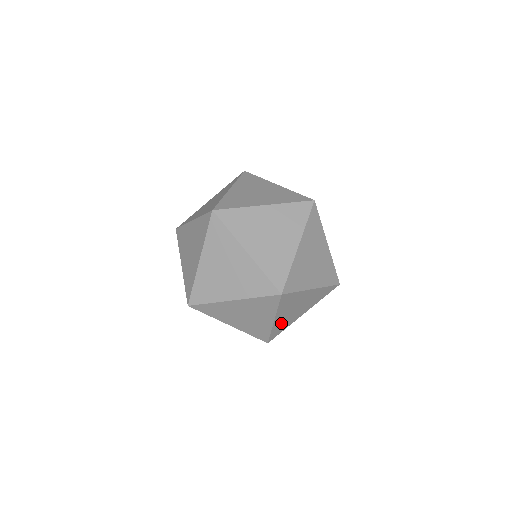
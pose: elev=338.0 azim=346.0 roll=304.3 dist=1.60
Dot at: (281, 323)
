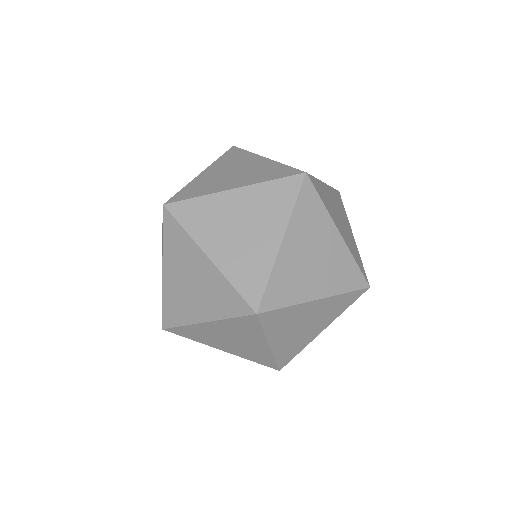
Dot at: occluded
